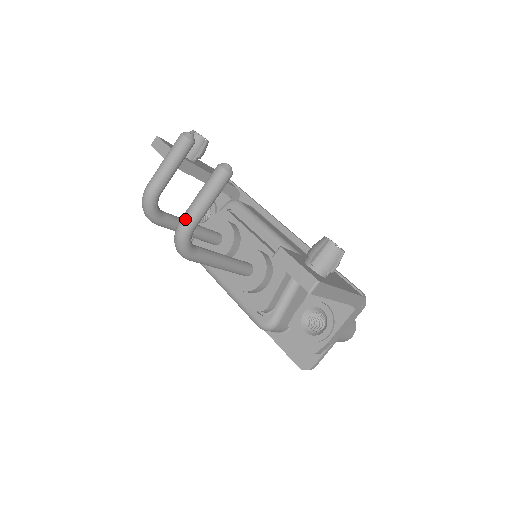
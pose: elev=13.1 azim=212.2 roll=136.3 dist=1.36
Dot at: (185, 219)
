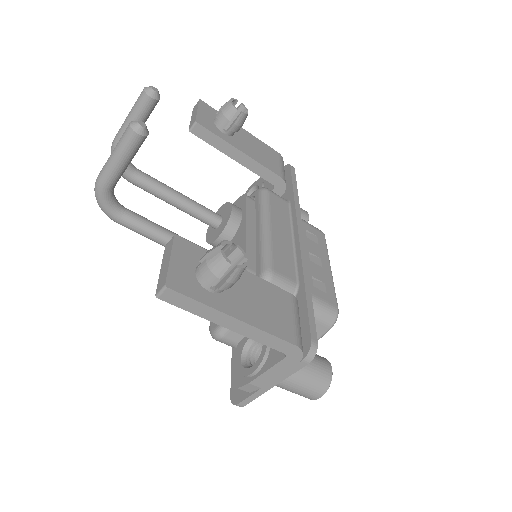
Dot at: (99, 174)
